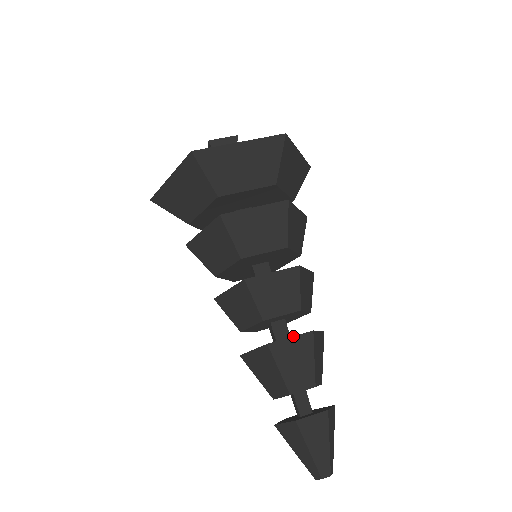
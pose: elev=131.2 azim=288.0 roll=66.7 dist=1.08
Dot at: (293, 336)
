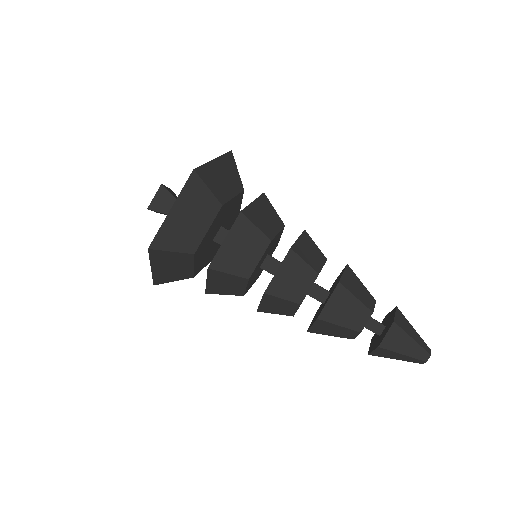
Dot at: (329, 298)
